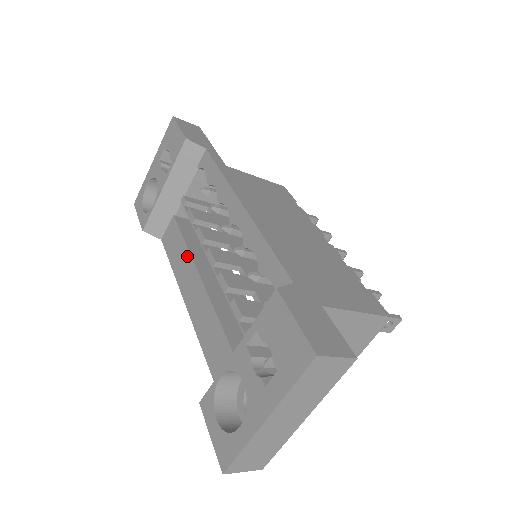
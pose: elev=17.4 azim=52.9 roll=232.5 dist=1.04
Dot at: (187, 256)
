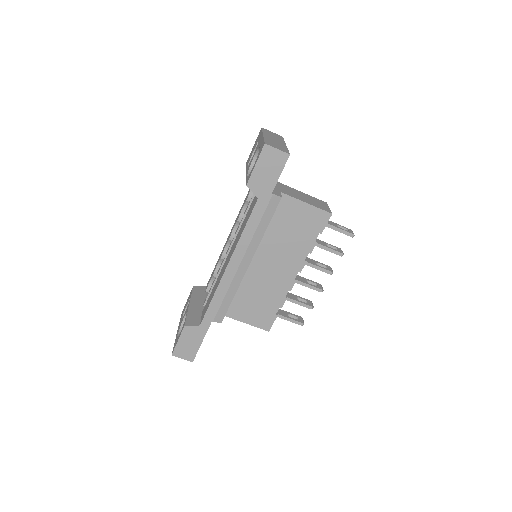
Dot at: (218, 278)
